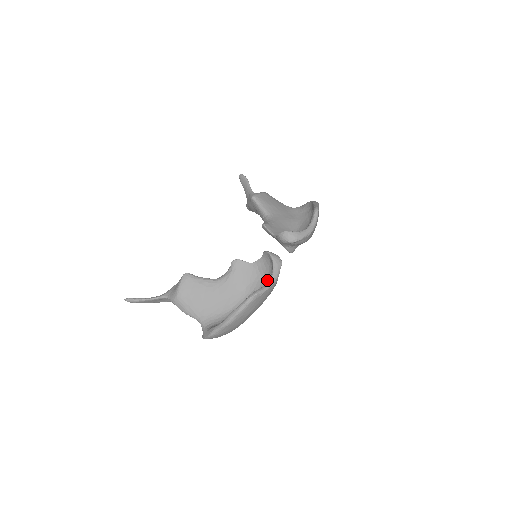
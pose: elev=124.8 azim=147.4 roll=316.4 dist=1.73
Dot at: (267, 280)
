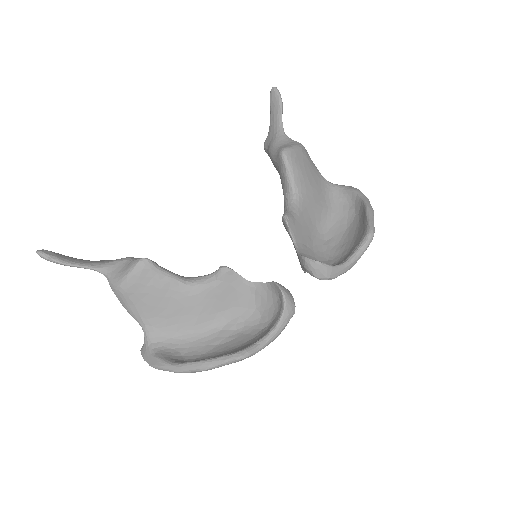
Dot at: (262, 318)
